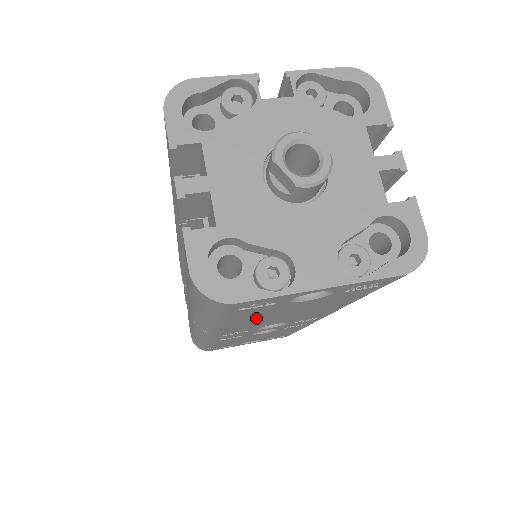
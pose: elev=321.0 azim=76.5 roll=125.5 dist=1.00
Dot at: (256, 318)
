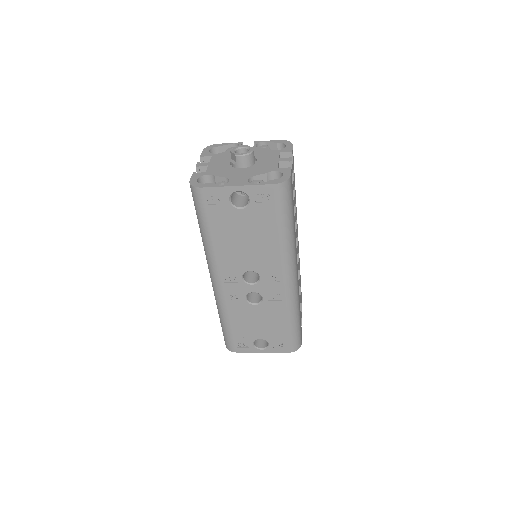
Dot at: (227, 236)
